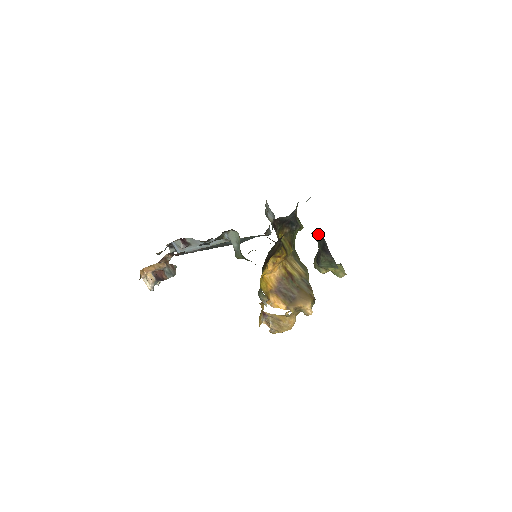
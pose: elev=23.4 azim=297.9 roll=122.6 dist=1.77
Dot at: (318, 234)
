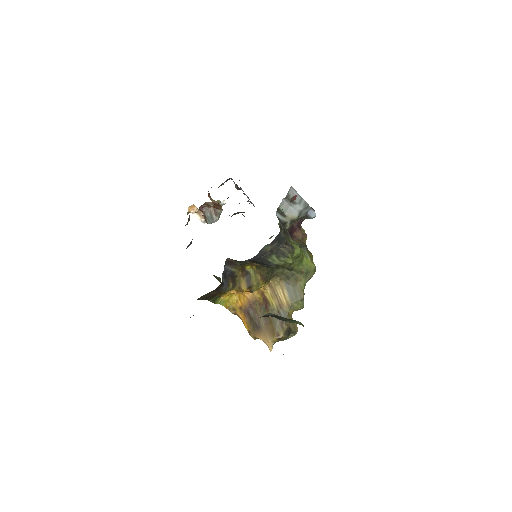
Dot at: occluded
